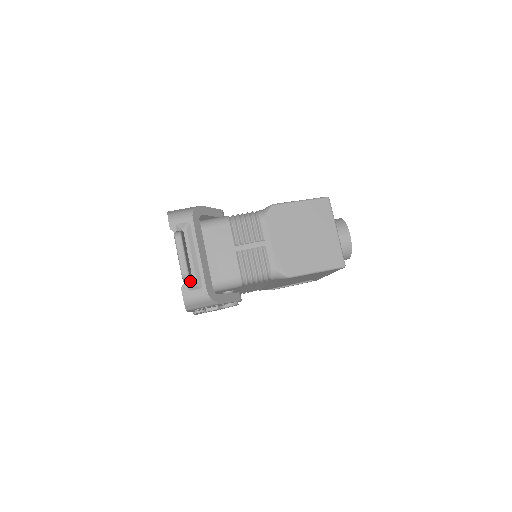
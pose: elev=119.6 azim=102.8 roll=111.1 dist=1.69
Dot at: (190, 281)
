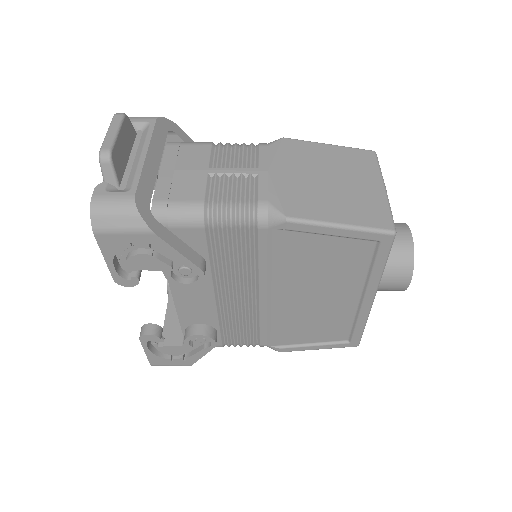
Dot at: (113, 178)
